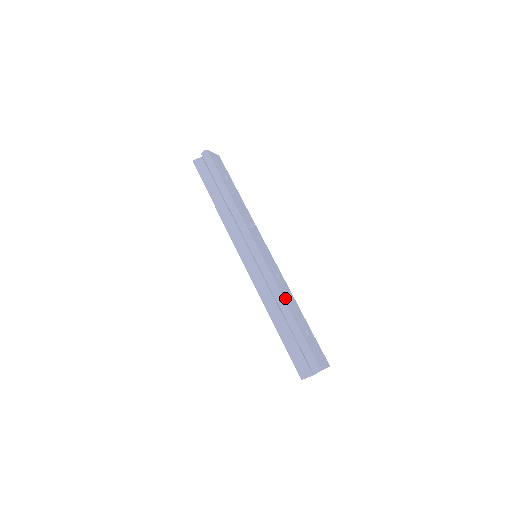
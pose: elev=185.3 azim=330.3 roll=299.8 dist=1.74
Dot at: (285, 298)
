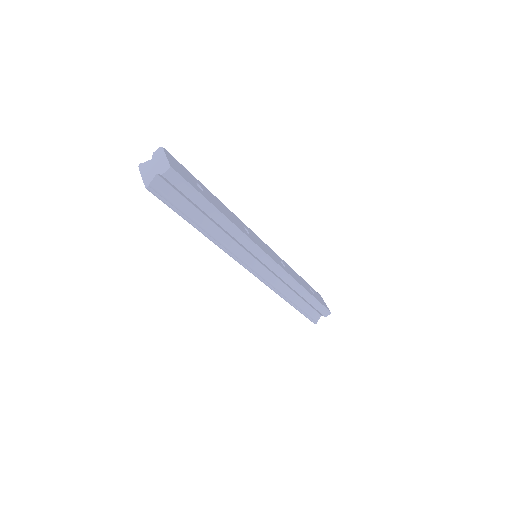
Dot at: (299, 282)
